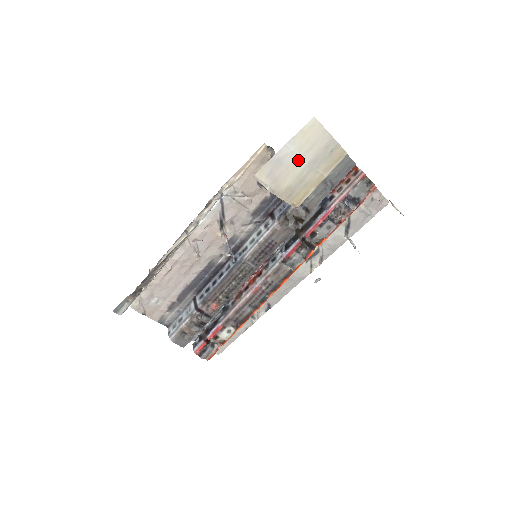
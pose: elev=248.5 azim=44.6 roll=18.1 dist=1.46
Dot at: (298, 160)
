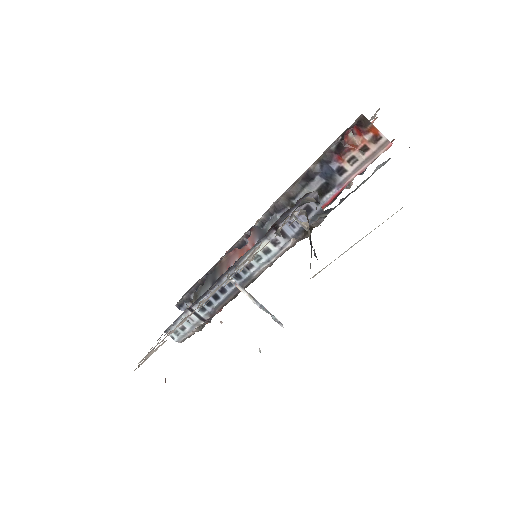
Dot at: occluded
